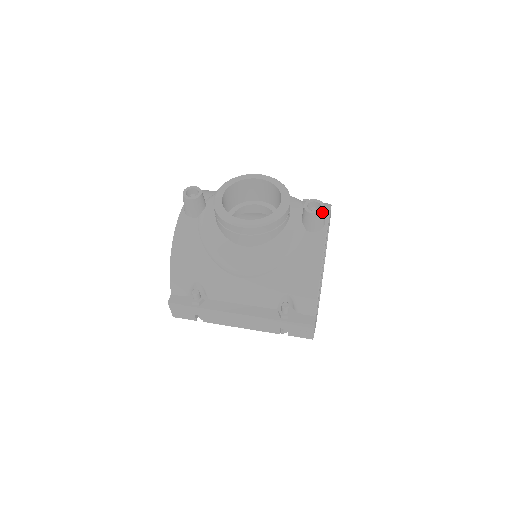
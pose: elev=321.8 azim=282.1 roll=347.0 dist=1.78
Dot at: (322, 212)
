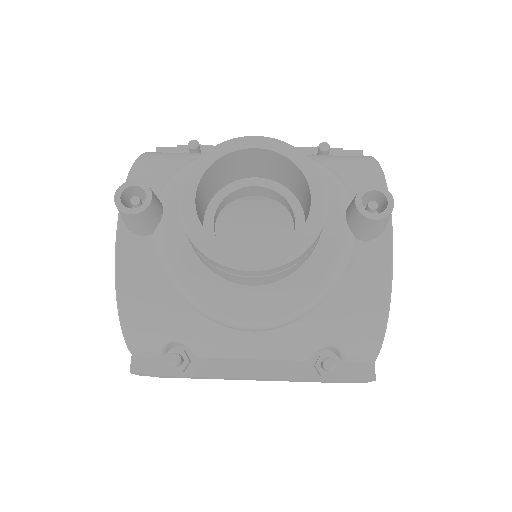
Dot at: (391, 212)
